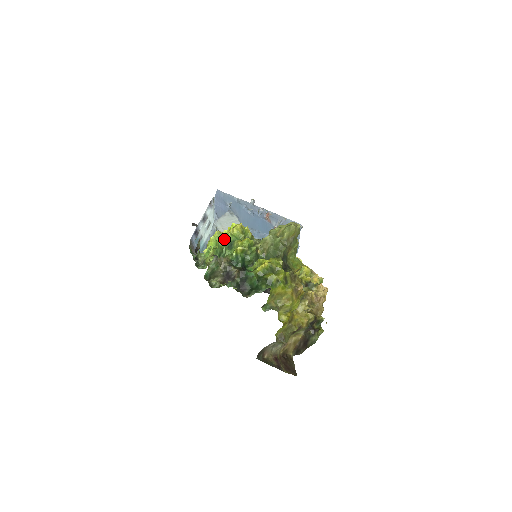
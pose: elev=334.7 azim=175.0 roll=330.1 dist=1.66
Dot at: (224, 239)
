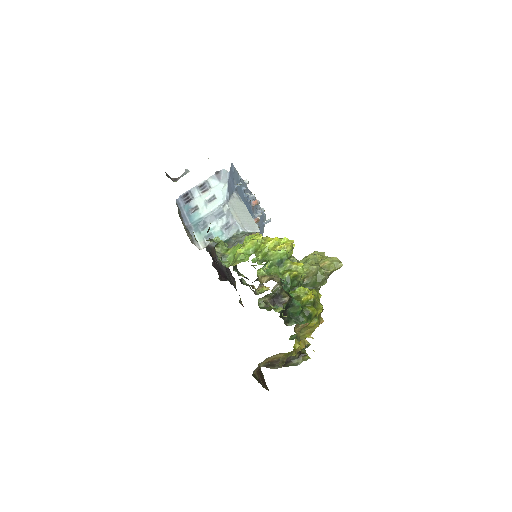
Dot at: (276, 253)
